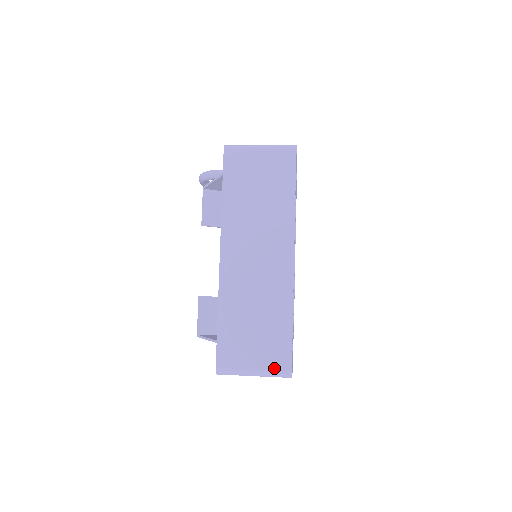
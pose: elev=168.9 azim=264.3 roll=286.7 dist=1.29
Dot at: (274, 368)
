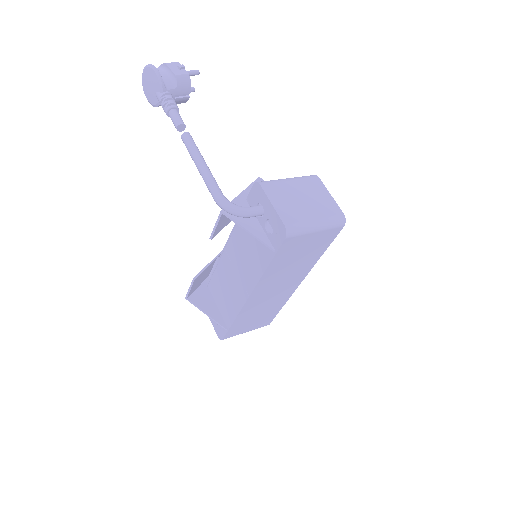
Dot at: occluded
